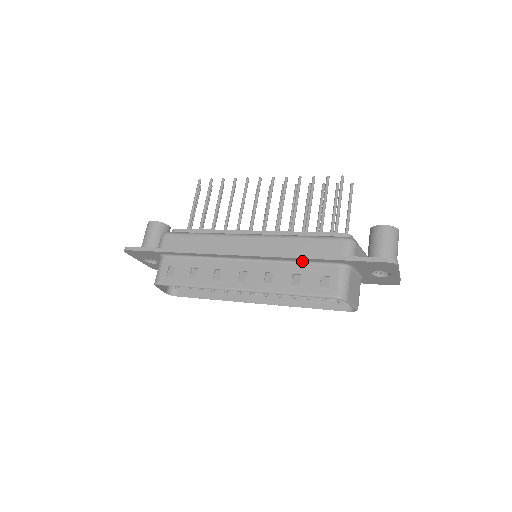
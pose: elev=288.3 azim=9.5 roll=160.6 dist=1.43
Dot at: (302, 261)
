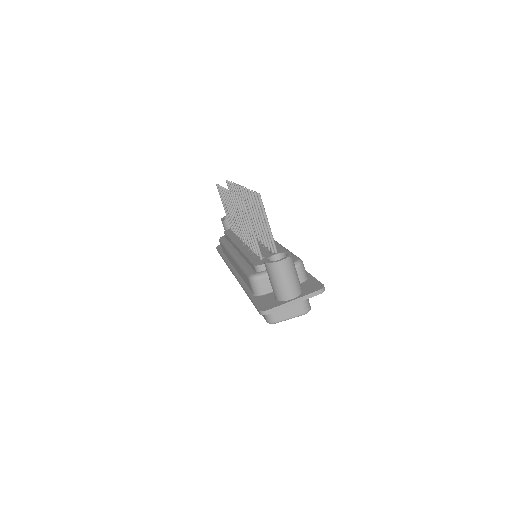
Dot at: occluded
